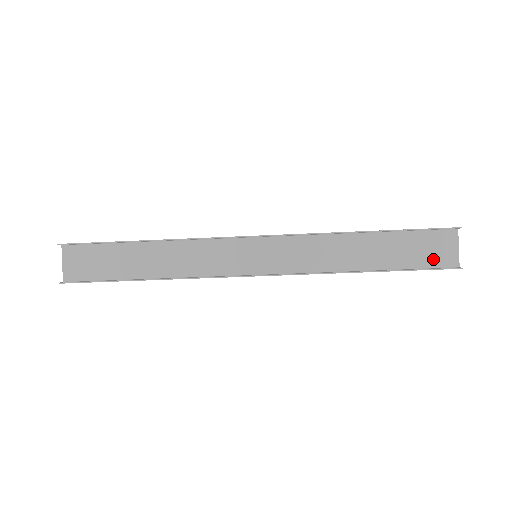
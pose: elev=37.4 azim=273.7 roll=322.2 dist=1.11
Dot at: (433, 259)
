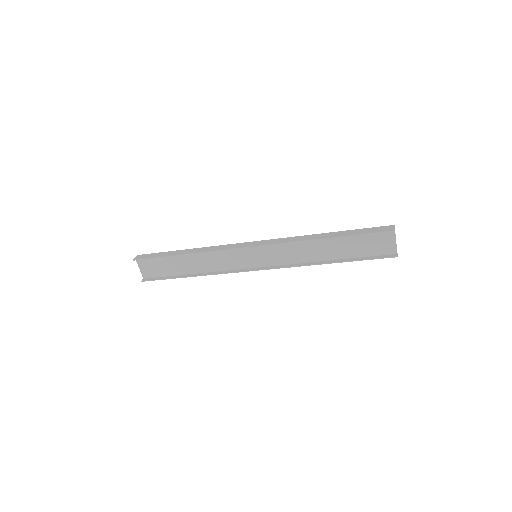
Dot at: (378, 250)
